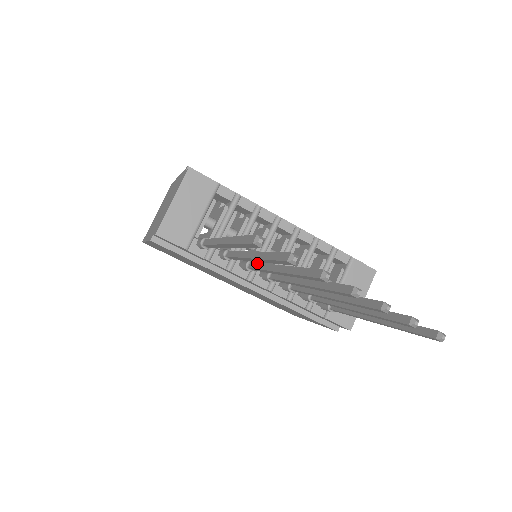
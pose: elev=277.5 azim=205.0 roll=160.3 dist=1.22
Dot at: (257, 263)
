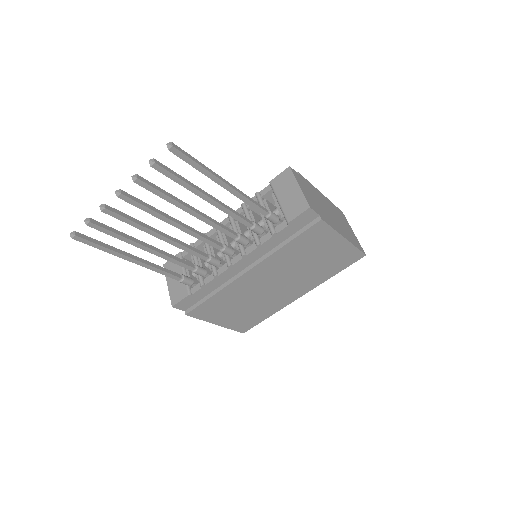
Dot at: (192, 252)
